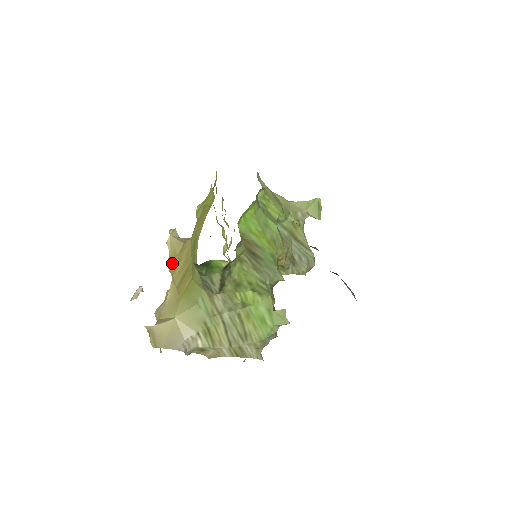
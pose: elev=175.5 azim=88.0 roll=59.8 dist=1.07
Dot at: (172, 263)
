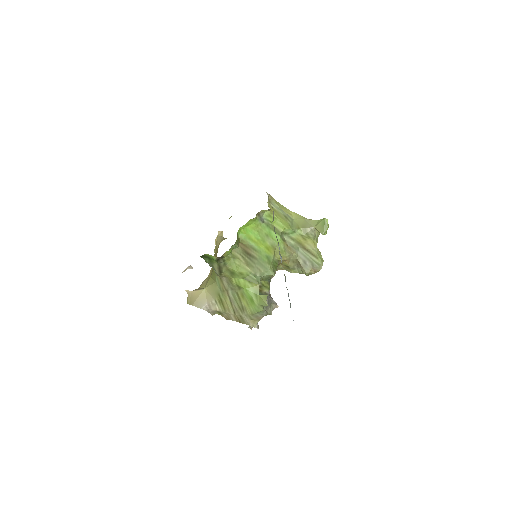
Dot at: (215, 253)
